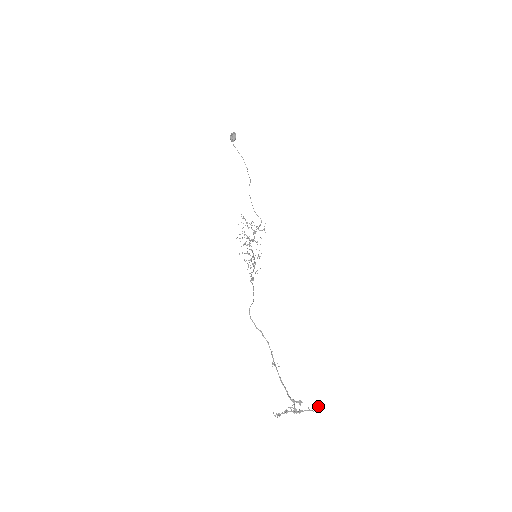
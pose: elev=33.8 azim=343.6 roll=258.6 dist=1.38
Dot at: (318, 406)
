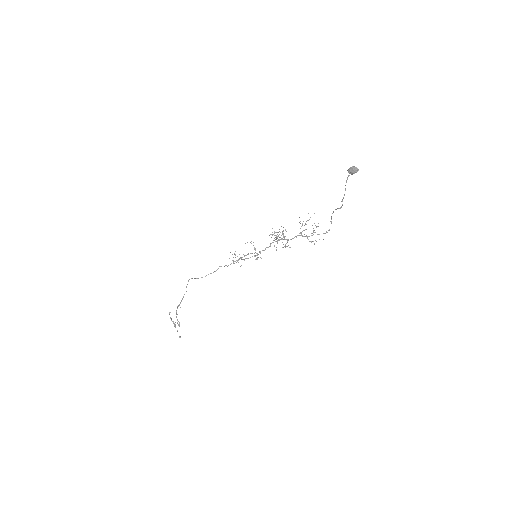
Dot at: (180, 337)
